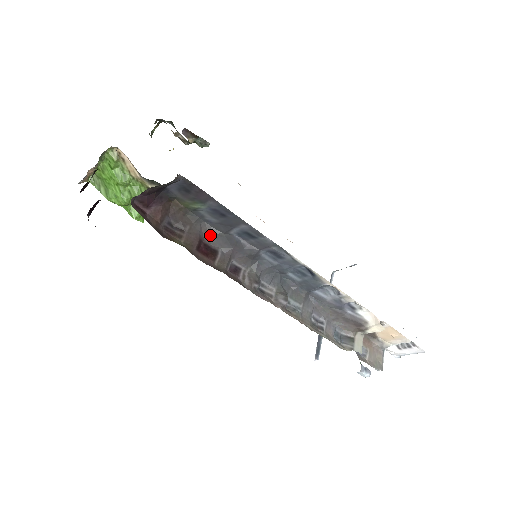
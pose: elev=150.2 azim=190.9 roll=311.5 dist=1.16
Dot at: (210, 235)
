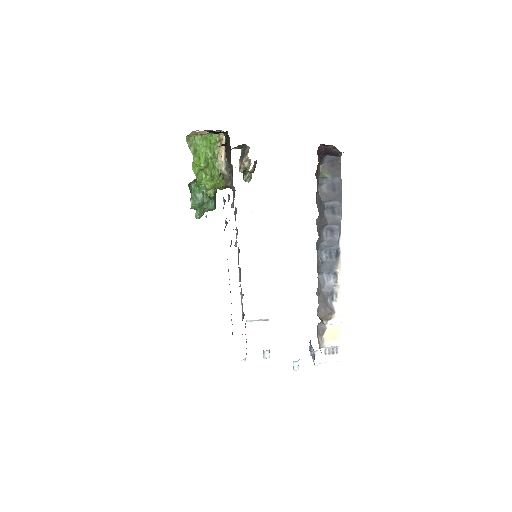
Dot at: (317, 196)
